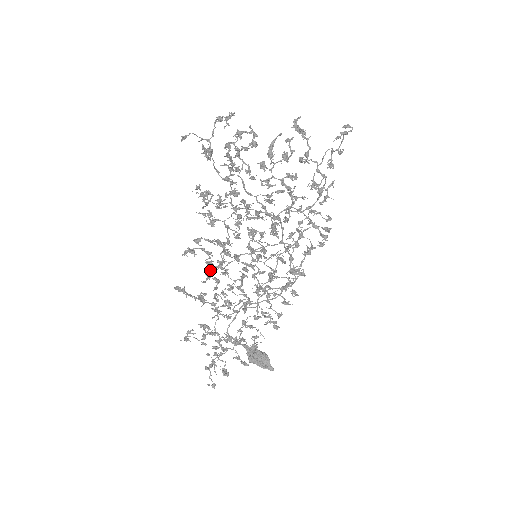
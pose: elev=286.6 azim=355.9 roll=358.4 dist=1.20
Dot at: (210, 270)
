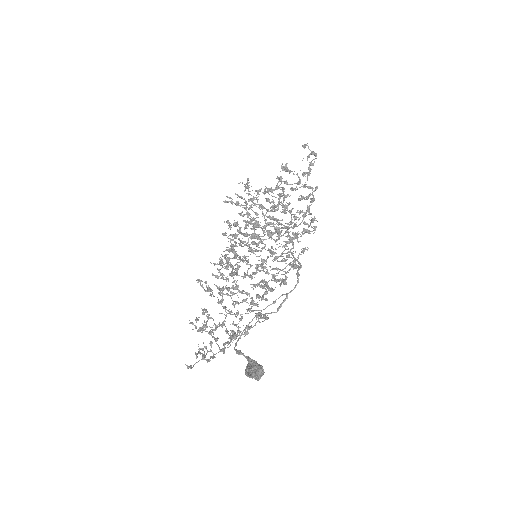
Dot at: (221, 268)
